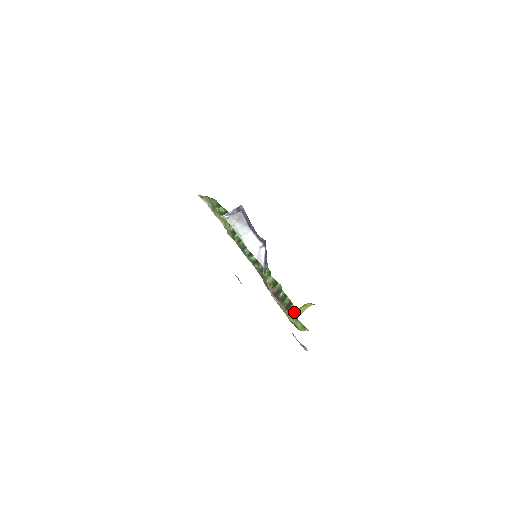
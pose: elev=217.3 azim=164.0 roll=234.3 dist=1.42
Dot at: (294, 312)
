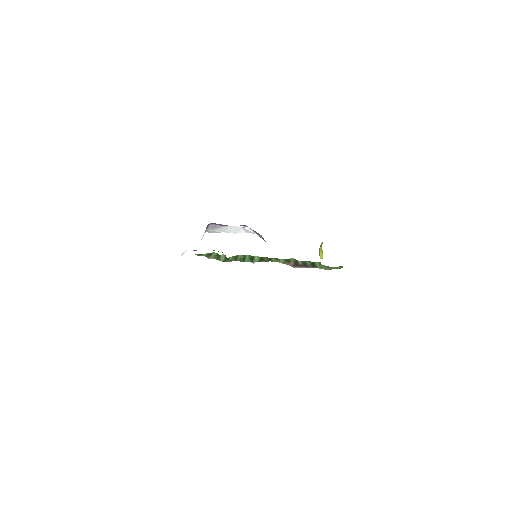
Dot at: (322, 266)
